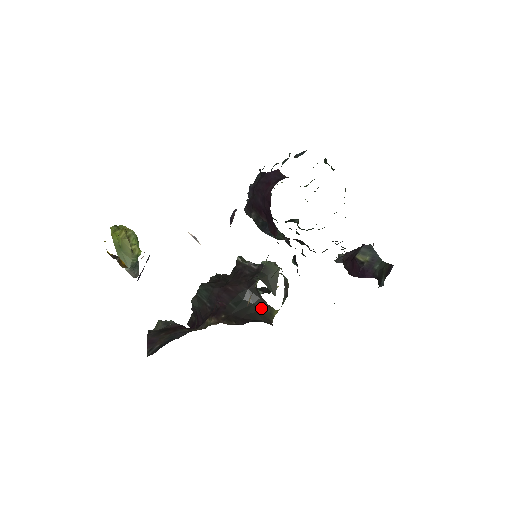
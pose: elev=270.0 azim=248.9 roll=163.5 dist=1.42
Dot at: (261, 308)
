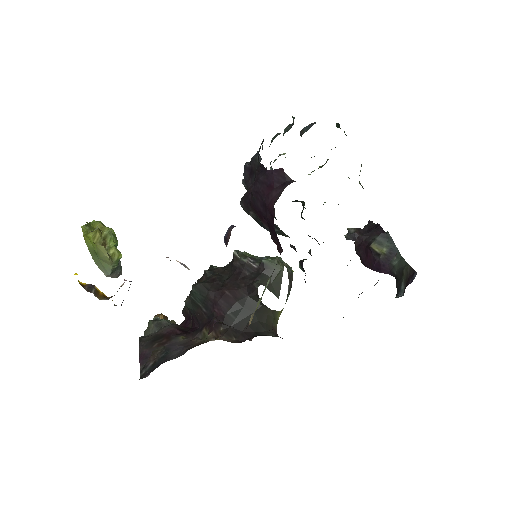
Dot at: (263, 315)
